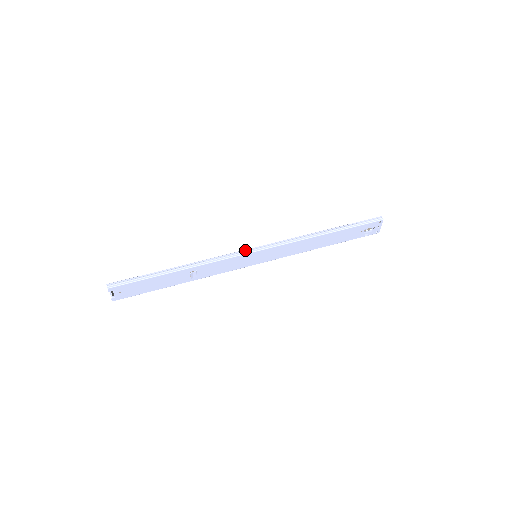
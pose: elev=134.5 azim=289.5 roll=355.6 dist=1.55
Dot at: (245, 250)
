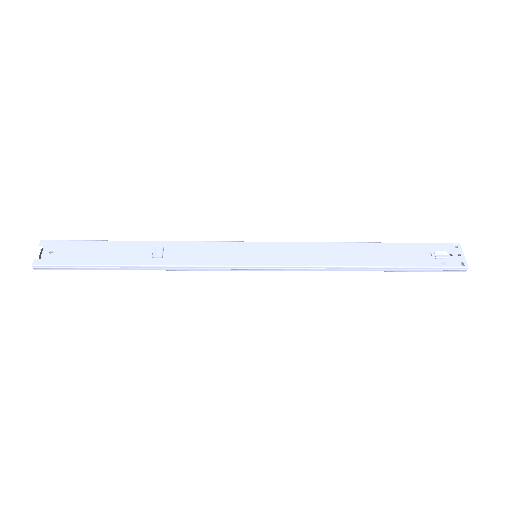
Dot at: occluded
